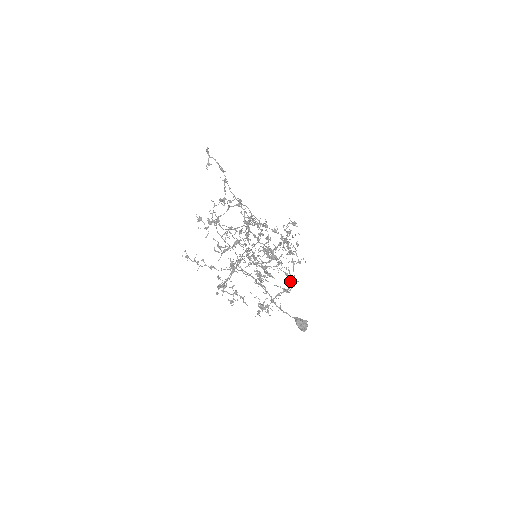
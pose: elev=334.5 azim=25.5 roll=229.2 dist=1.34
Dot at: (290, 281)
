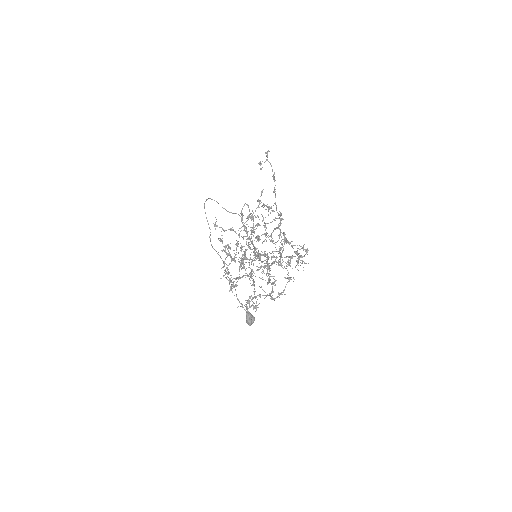
Dot at: (272, 288)
